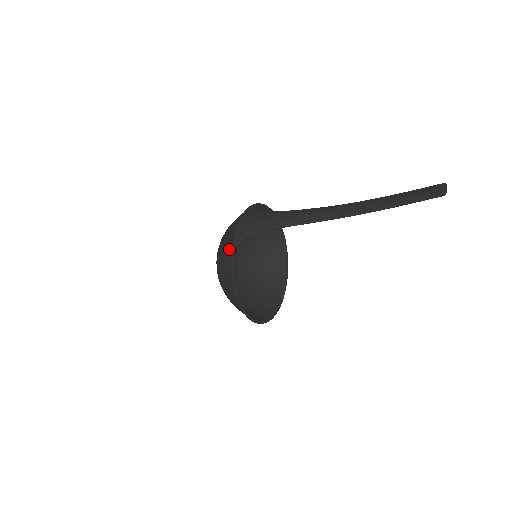
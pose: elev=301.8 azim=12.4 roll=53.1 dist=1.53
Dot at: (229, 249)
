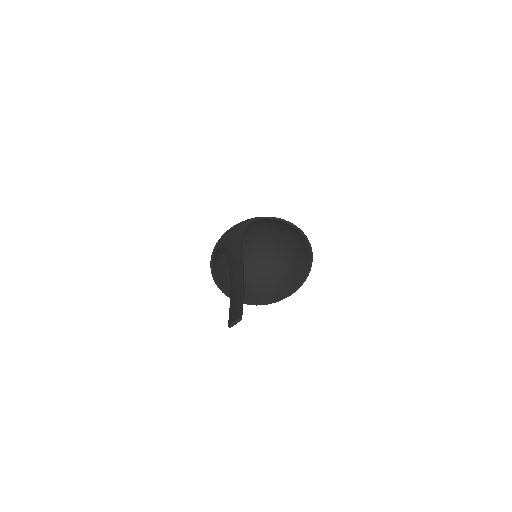
Dot at: occluded
